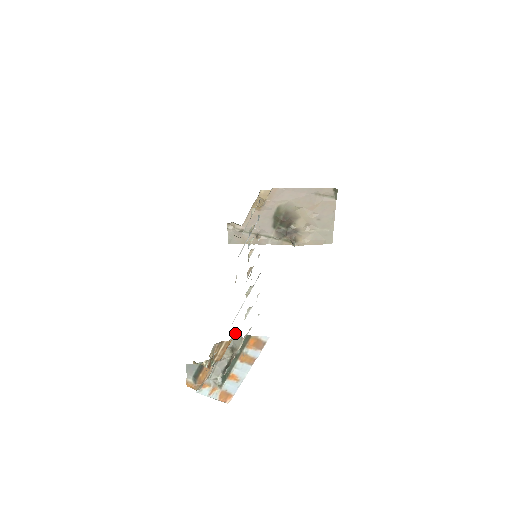
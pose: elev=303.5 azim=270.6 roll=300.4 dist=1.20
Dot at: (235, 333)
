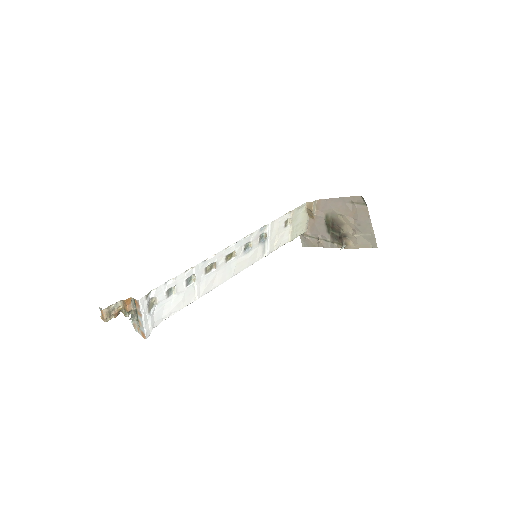
Dot at: occluded
